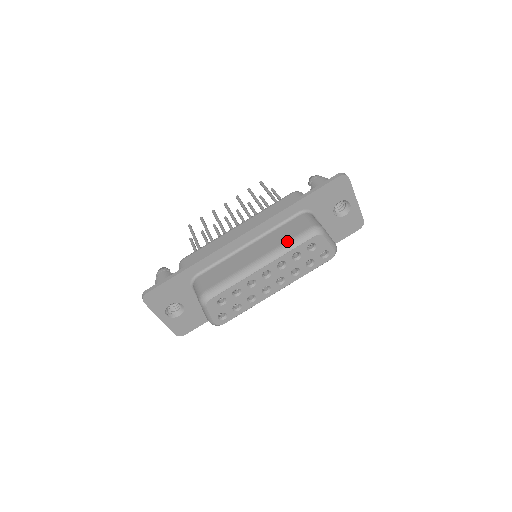
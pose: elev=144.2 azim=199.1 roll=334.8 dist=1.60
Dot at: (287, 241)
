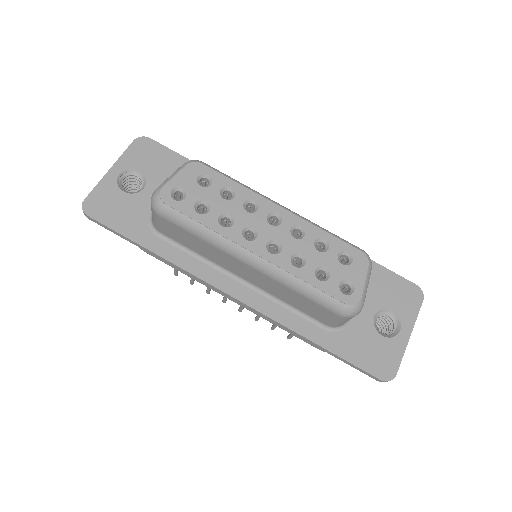
Dot at: occluded
